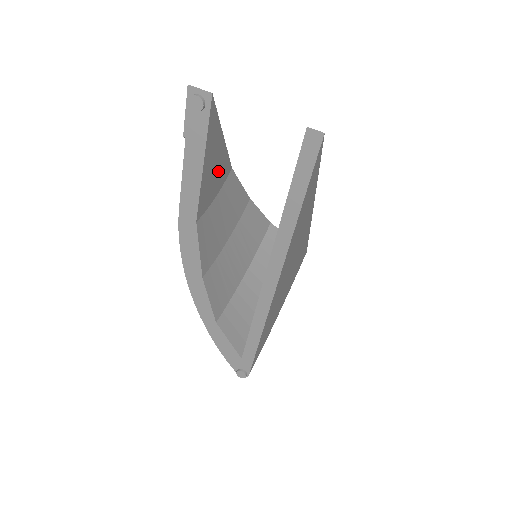
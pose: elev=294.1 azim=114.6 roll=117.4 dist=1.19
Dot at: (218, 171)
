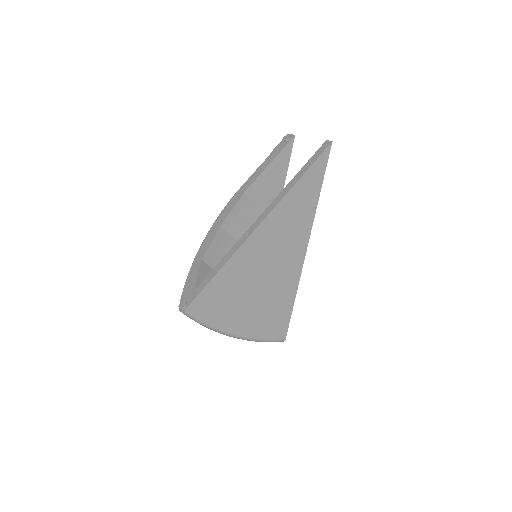
Dot at: (272, 190)
